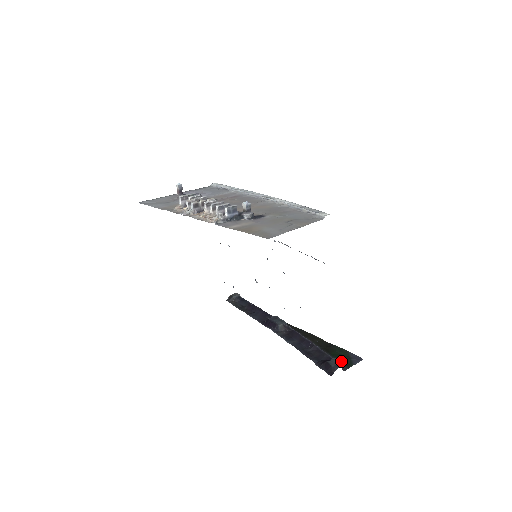
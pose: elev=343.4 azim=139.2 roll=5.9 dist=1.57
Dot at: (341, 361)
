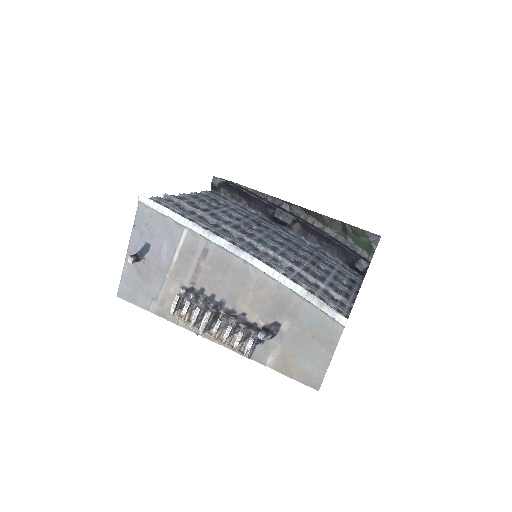
Dot at: (363, 248)
